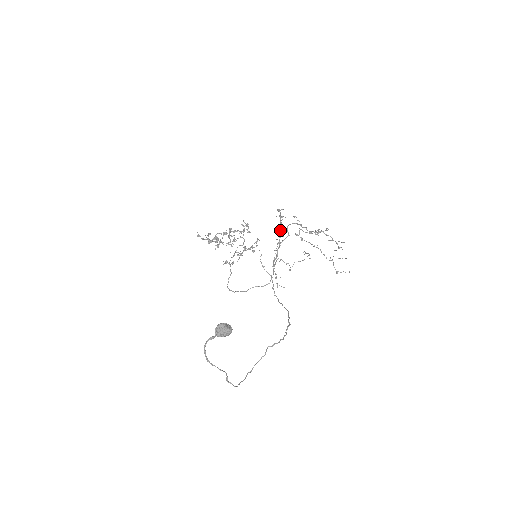
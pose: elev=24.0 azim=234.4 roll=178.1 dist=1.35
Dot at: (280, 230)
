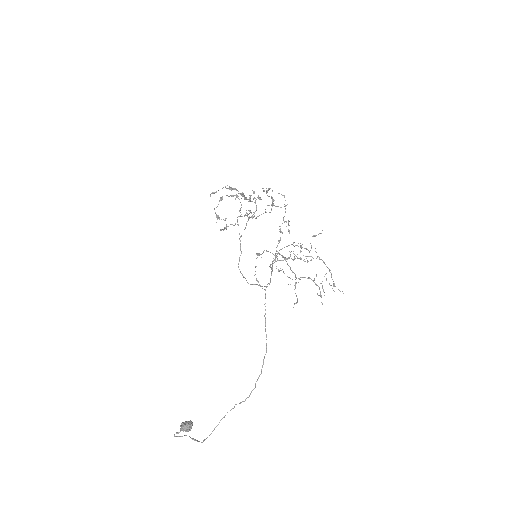
Dot at: occluded
